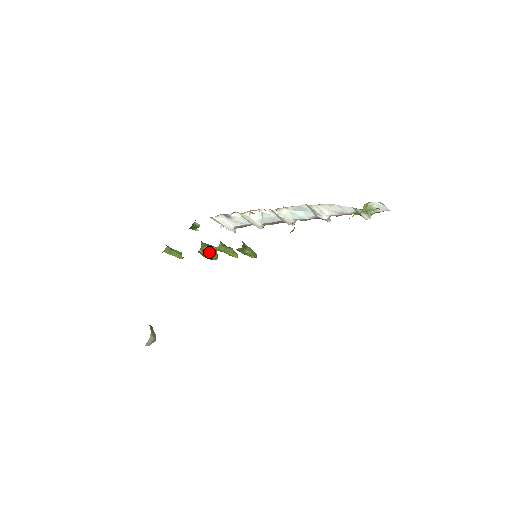
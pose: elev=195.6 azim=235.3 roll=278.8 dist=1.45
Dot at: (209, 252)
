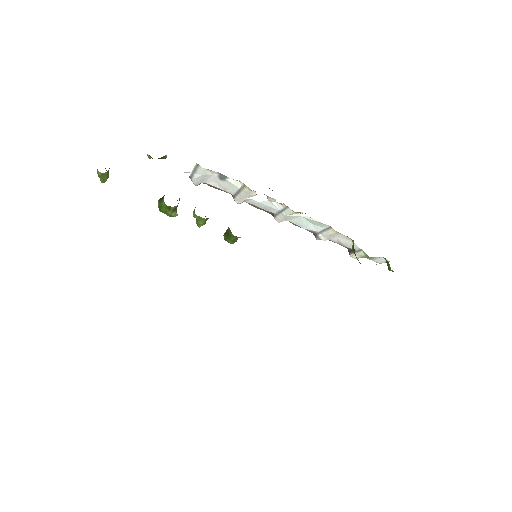
Dot at: (176, 209)
